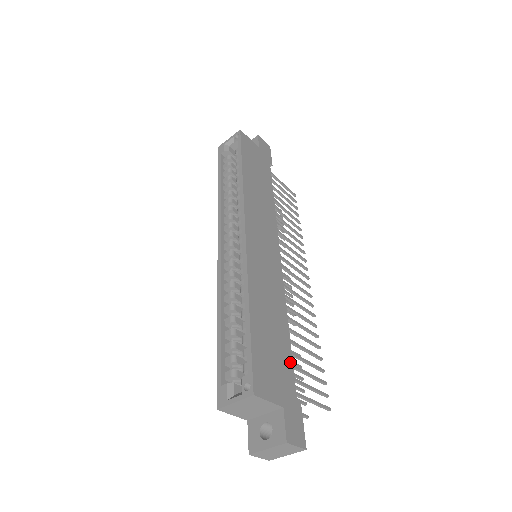
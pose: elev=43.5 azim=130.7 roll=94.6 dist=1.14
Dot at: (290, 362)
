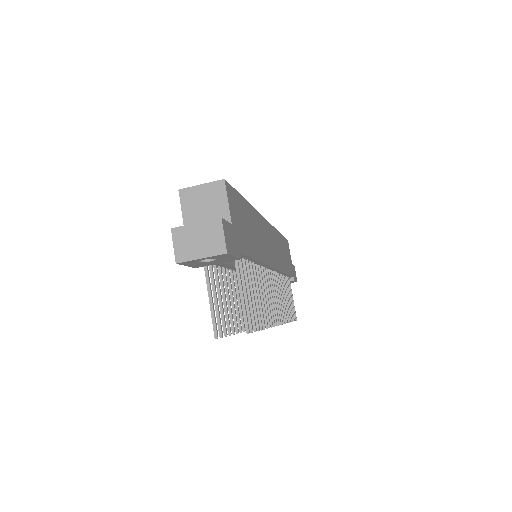
Dot at: (249, 252)
